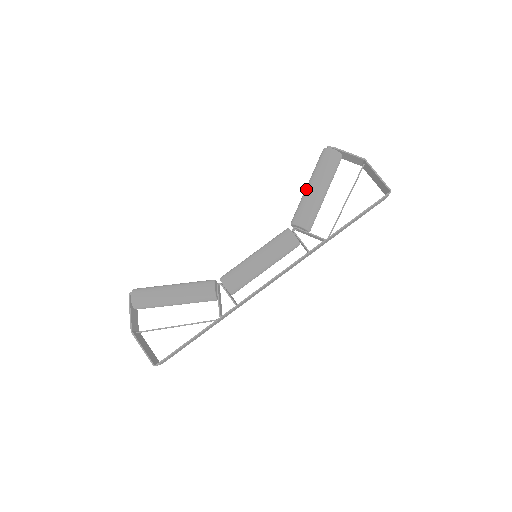
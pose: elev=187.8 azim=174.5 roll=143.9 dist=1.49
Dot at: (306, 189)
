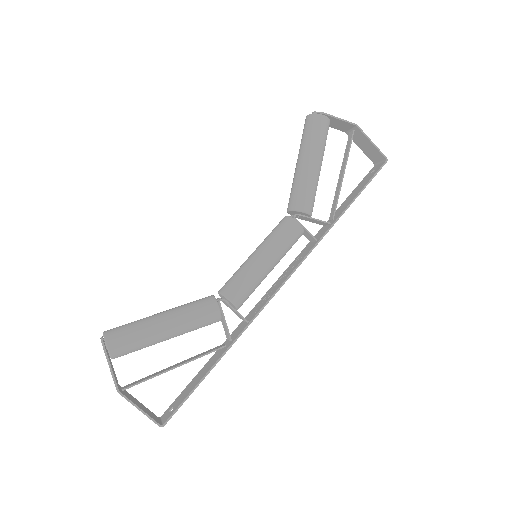
Dot at: (300, 166)
